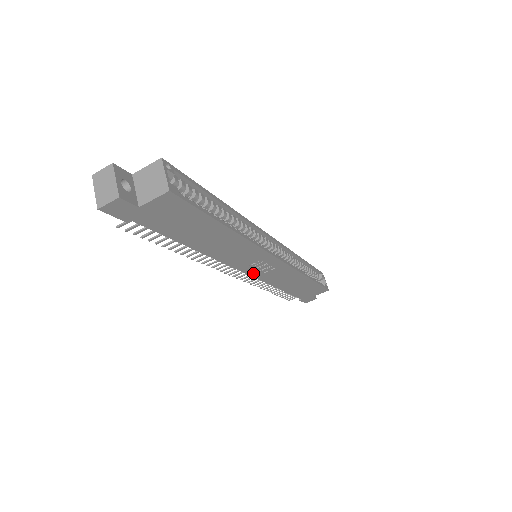
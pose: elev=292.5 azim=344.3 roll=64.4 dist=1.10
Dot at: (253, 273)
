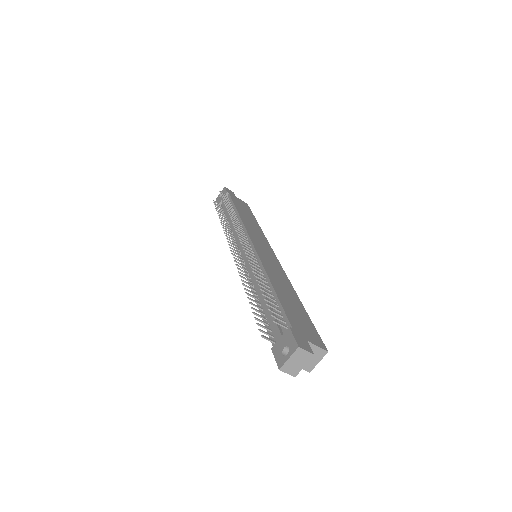
Dot at: occluded
